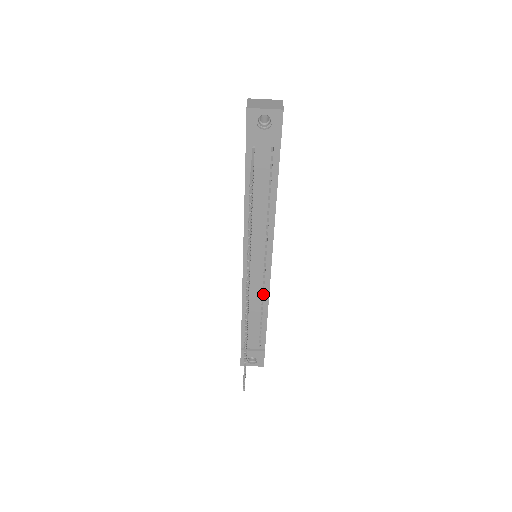
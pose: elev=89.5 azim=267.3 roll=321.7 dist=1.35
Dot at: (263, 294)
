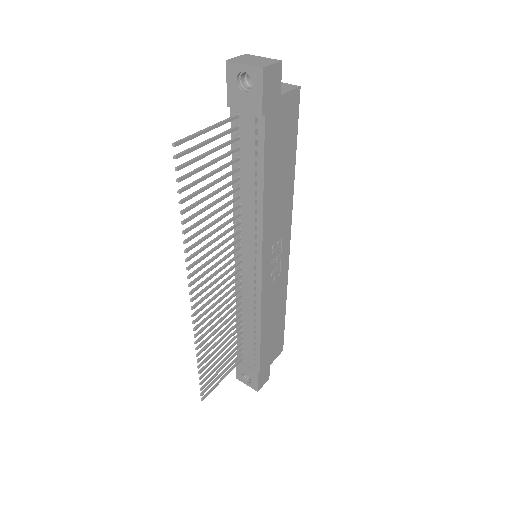
Dot at: (256, 304)
